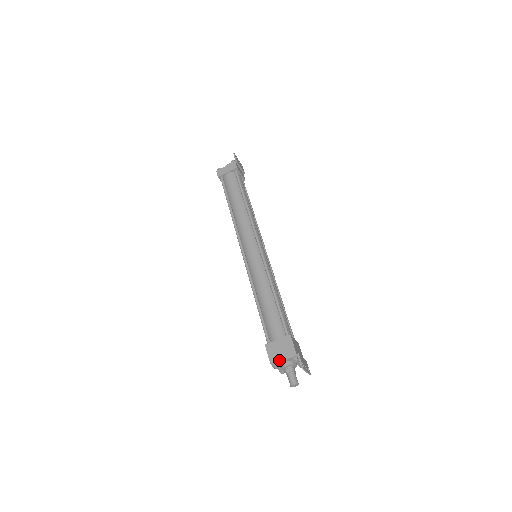
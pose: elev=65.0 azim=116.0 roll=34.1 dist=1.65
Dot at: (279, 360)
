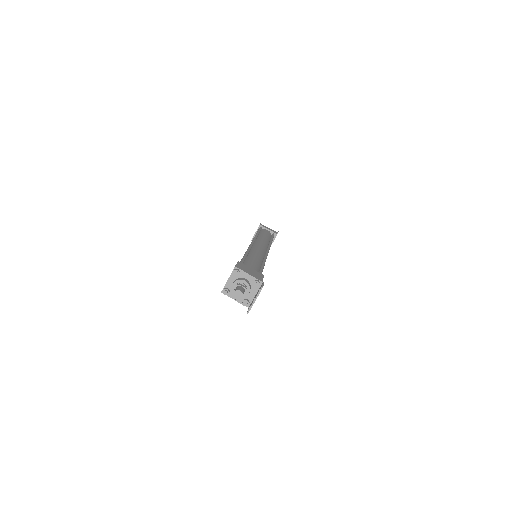
Dot at: (245, 271)
